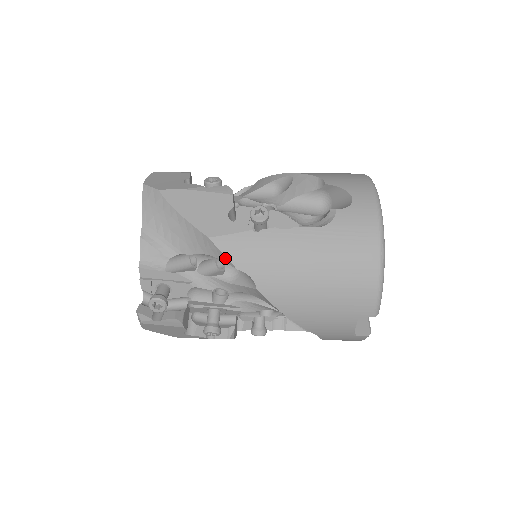
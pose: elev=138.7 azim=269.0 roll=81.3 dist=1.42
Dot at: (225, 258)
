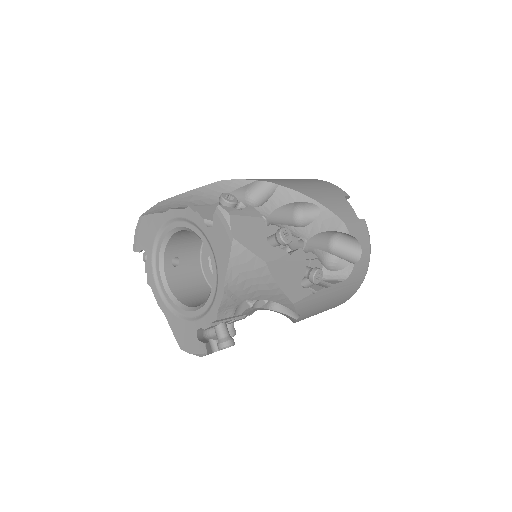
Dot at: (242, 181)
